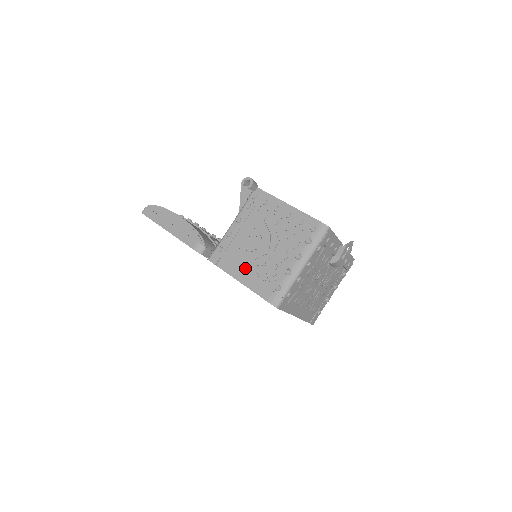
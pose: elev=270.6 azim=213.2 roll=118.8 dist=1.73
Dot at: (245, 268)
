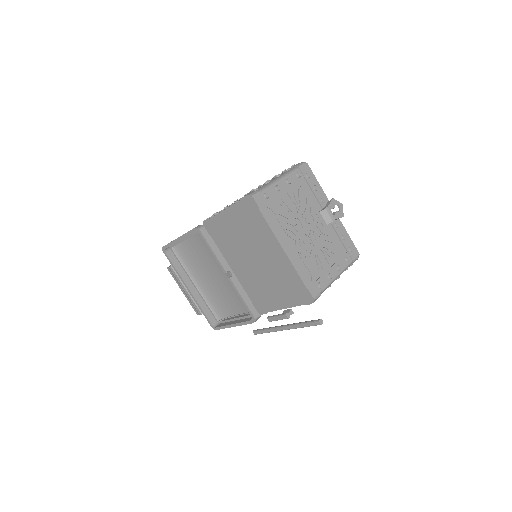
Dot at: (232, 204)
